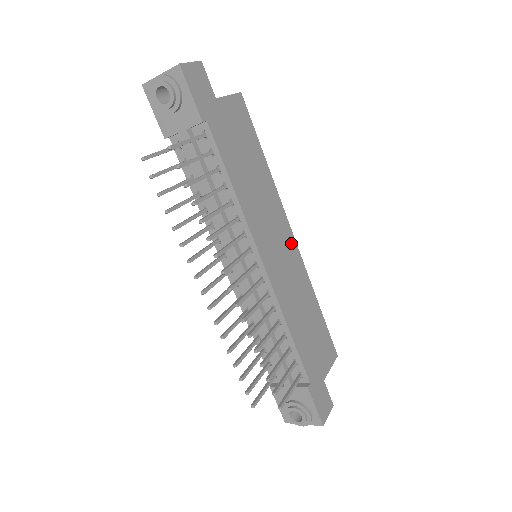
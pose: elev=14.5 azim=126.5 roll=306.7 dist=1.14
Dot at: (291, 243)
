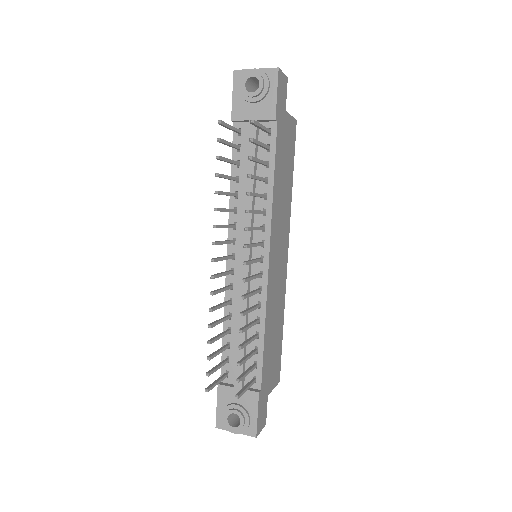
Dot at: (285, 260)
